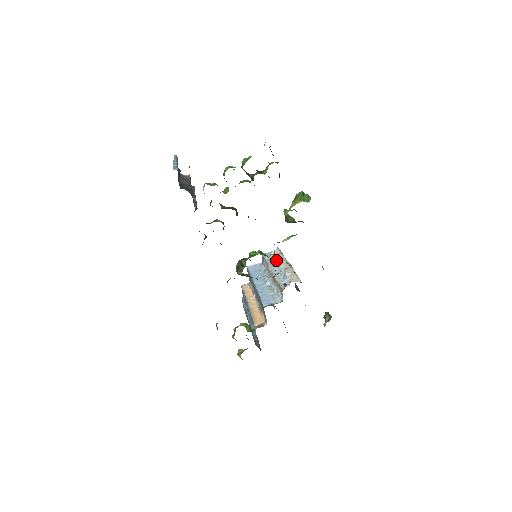
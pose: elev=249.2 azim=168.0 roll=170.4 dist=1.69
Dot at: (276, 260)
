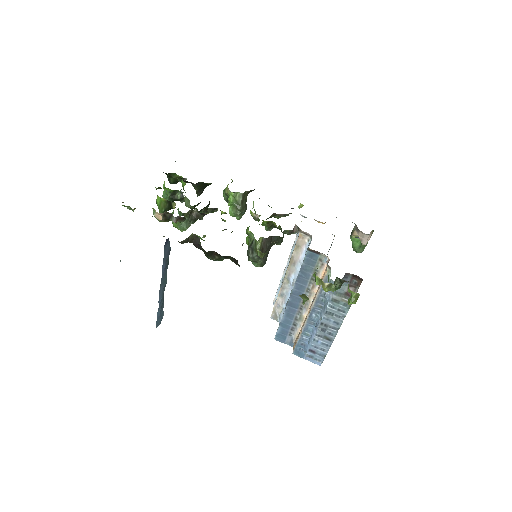
Dot at: (280, 285)
